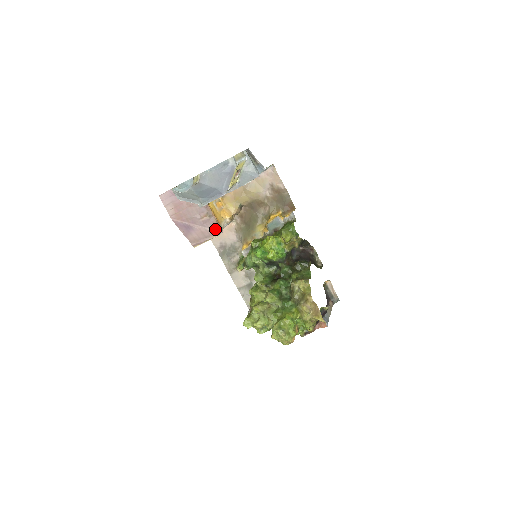
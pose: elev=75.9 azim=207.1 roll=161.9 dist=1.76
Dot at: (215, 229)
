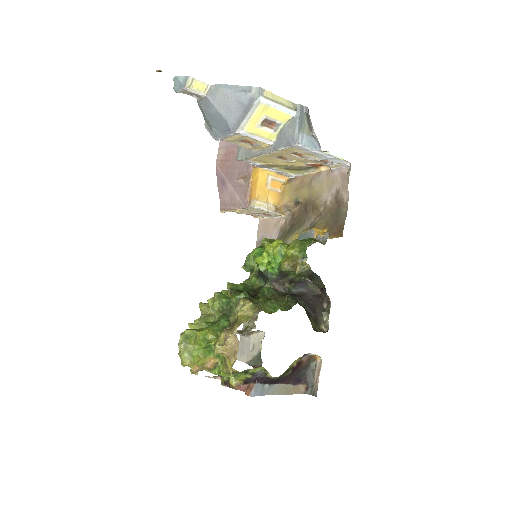
Dot at: (242, 199)
